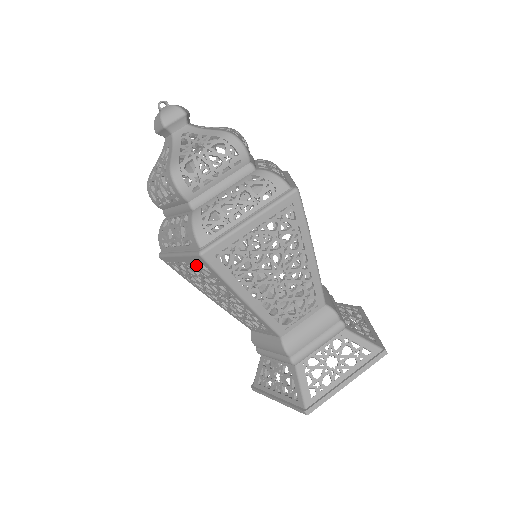
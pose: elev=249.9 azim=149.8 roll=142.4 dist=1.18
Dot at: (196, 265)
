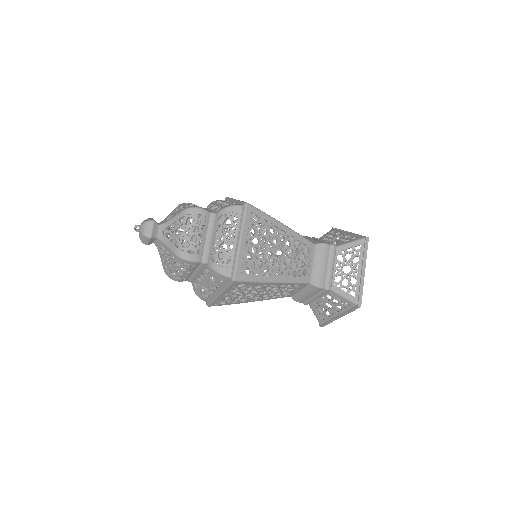
Dot at: occluded
